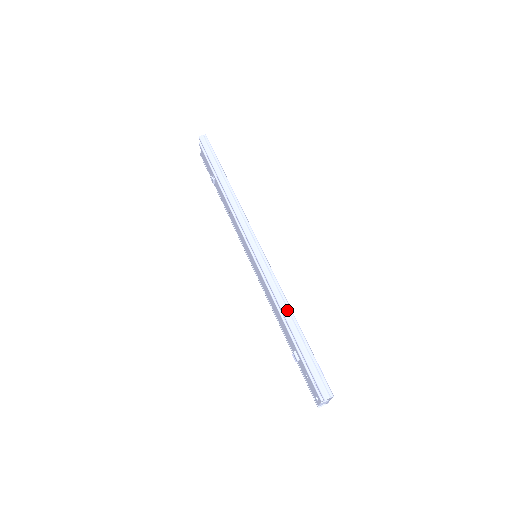
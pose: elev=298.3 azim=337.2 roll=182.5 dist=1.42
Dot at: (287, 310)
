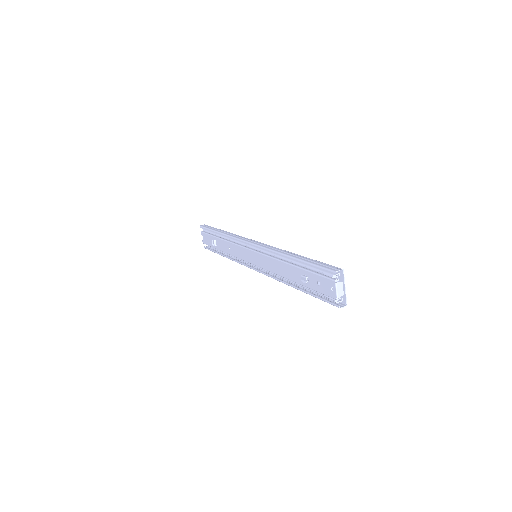
Dot at: (287, 252)
